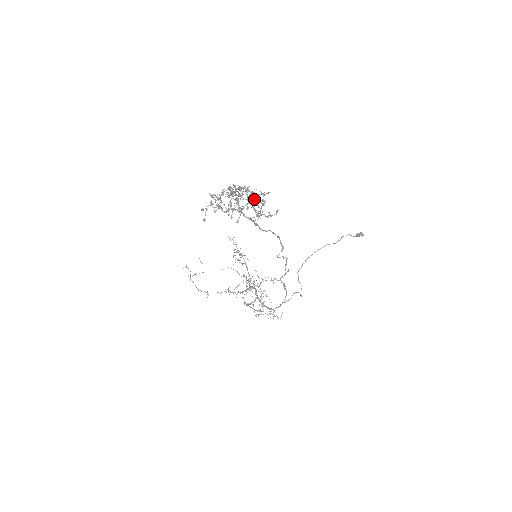
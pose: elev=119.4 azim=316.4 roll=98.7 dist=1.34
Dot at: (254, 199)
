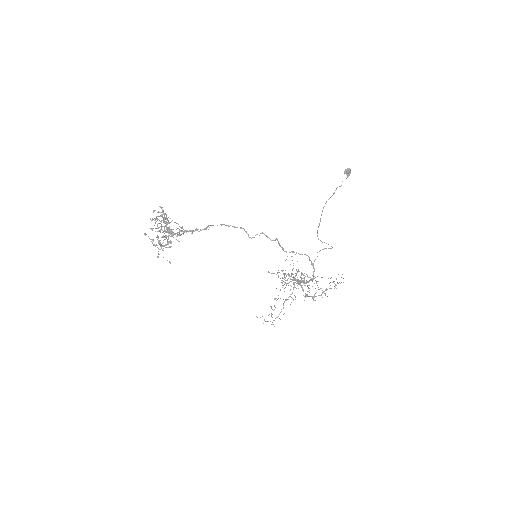
Dot at: (157, 218)
